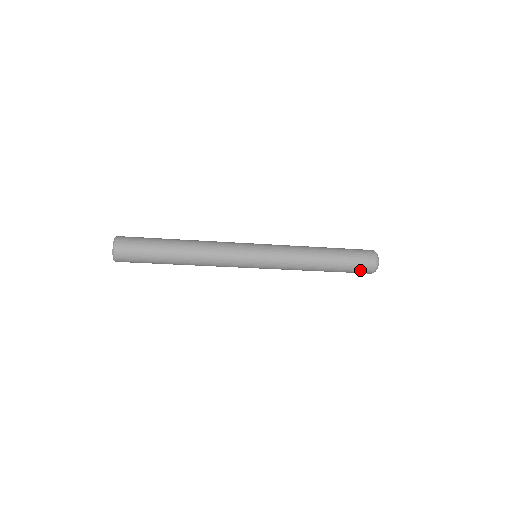
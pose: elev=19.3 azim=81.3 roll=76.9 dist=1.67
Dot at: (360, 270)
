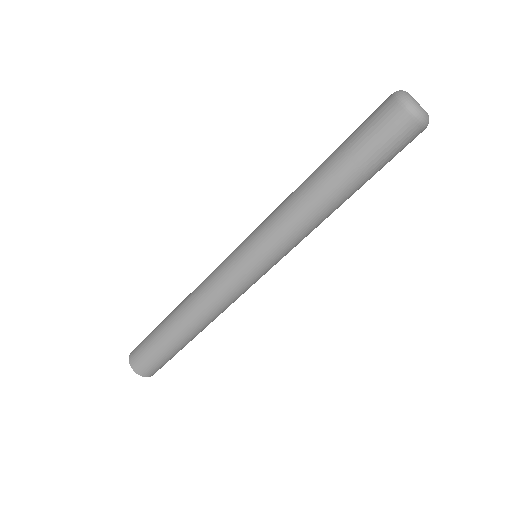
Dot at: (373, 120)
